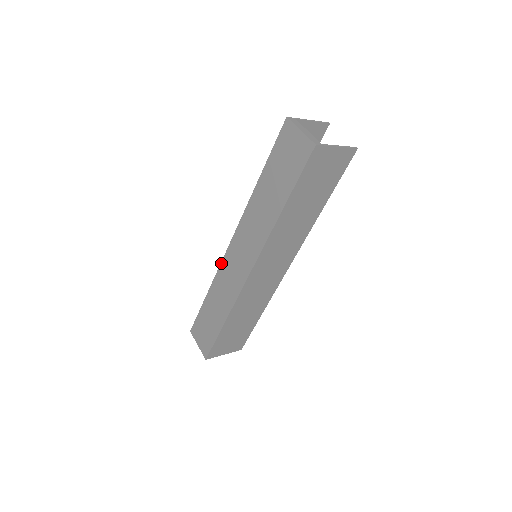
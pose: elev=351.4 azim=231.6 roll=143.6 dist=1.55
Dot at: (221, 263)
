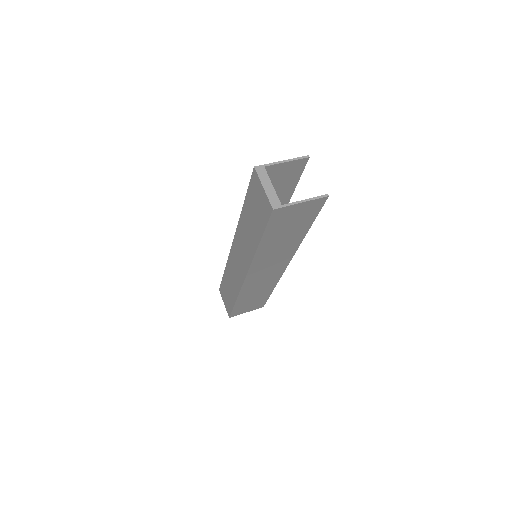
Dot at: (229, 255)
